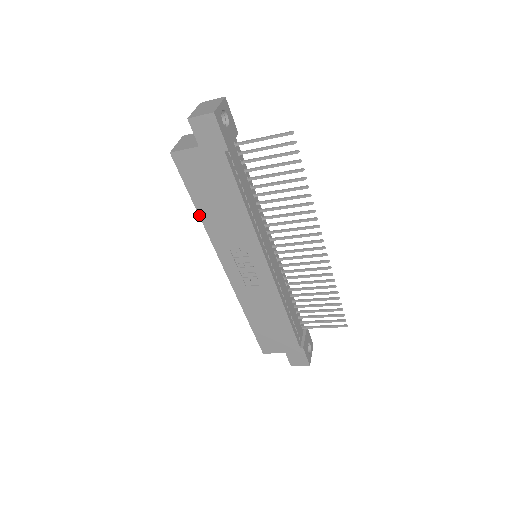
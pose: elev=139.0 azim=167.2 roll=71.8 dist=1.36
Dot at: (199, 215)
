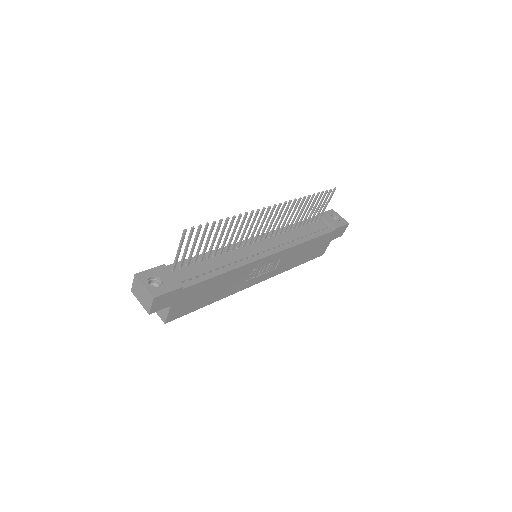
Dot at: occluded
